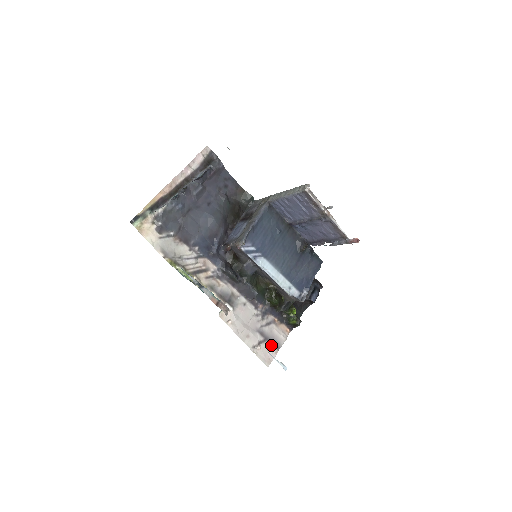
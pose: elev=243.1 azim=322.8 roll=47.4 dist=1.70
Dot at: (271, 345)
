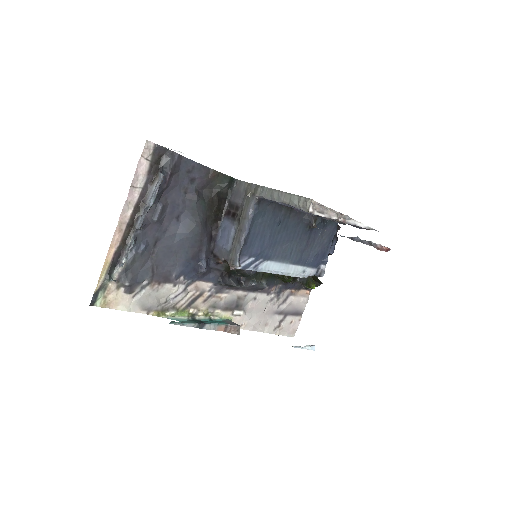
Dot at: (293, 316)
